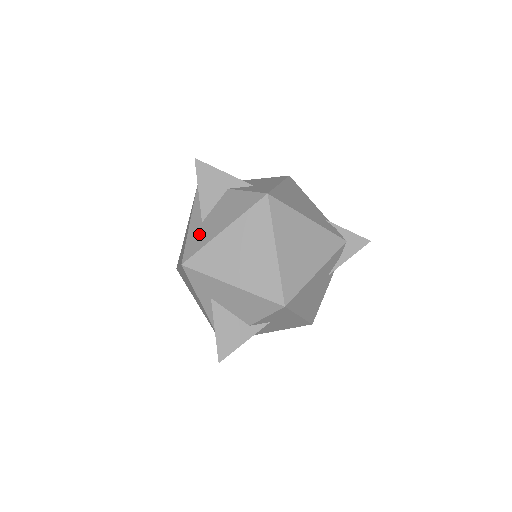
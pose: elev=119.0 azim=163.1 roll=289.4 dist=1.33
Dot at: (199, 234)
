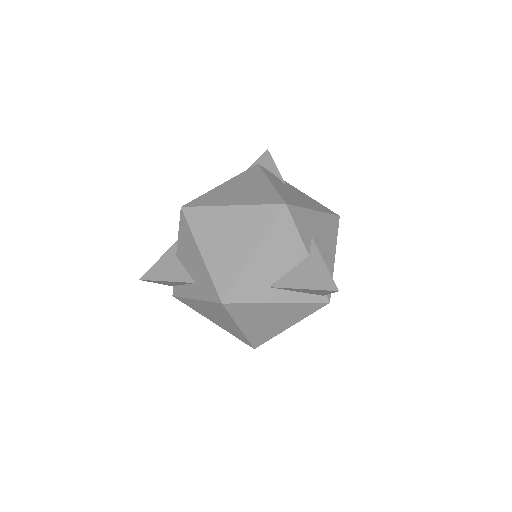
Dot at: (202, 285)
